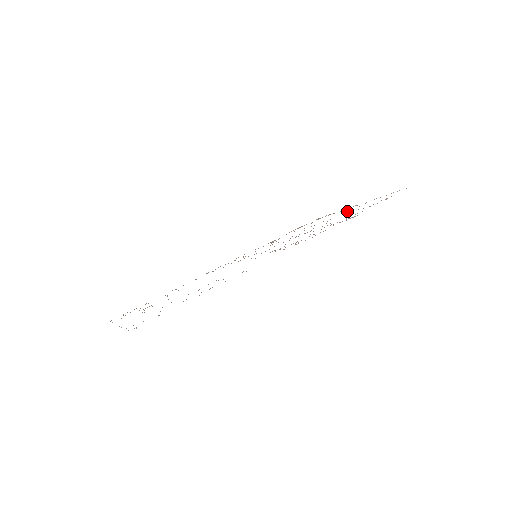
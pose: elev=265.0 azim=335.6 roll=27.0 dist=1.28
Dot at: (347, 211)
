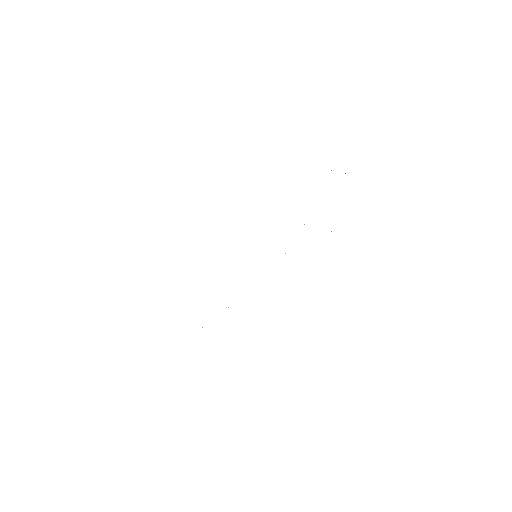
Dot at: occluded
